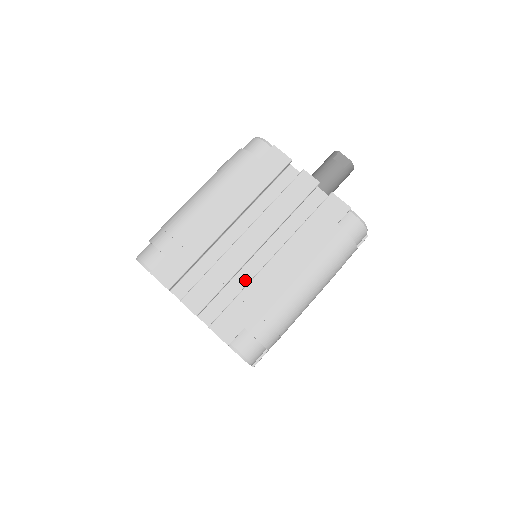
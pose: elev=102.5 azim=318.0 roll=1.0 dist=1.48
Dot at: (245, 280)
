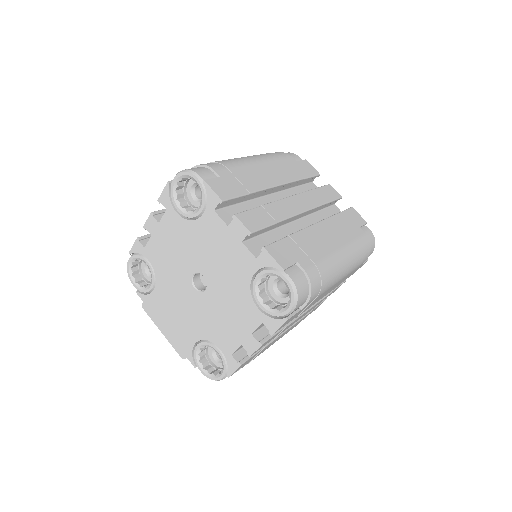
Dot at: (286, 235)
